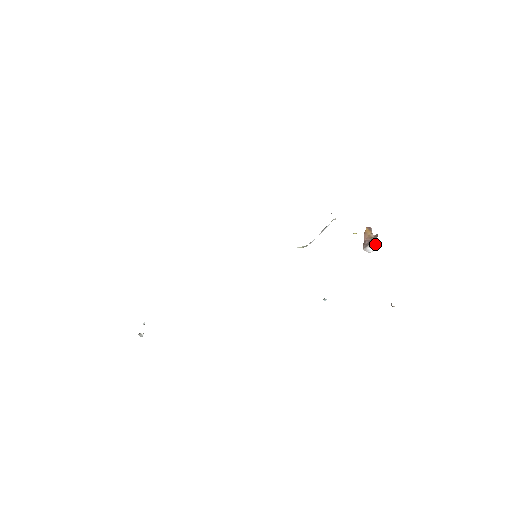
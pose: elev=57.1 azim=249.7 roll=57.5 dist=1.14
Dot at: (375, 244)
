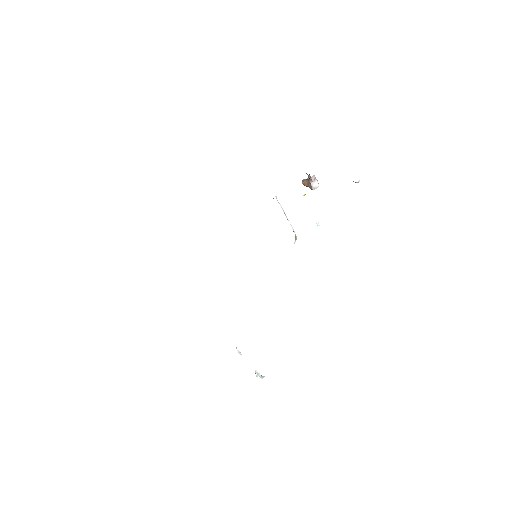
Dot at: (311, 178)
